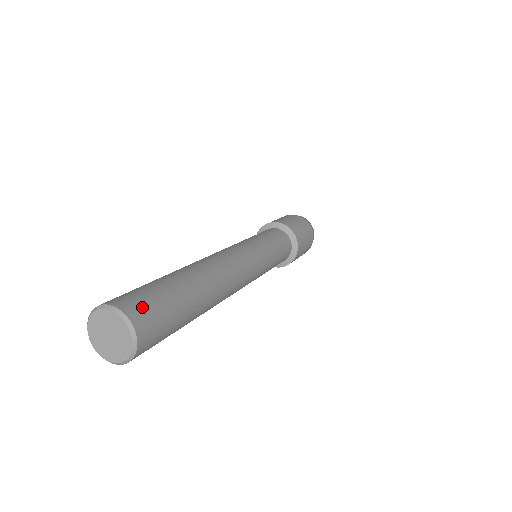
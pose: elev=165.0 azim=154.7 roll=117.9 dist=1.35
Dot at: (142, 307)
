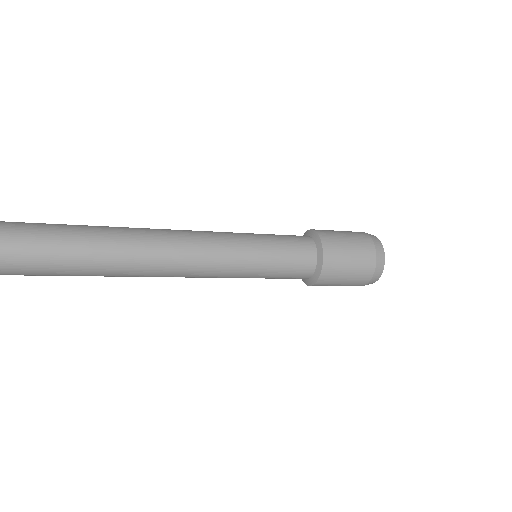
Dot at: occluded
